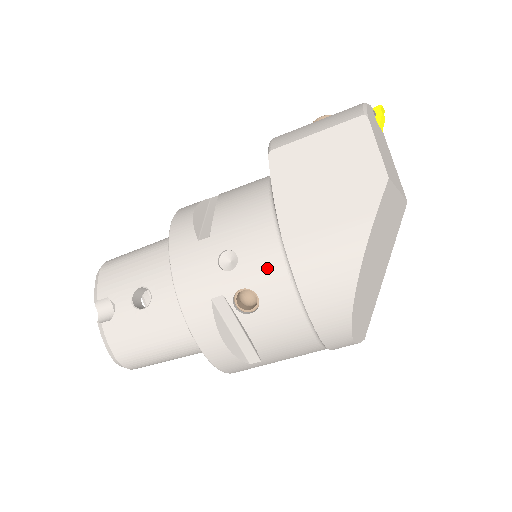
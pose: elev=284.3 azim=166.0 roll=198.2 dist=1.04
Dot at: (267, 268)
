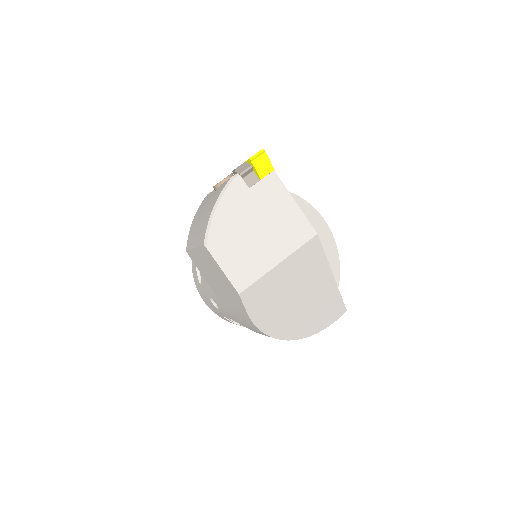
Dot at: (230, 315)
